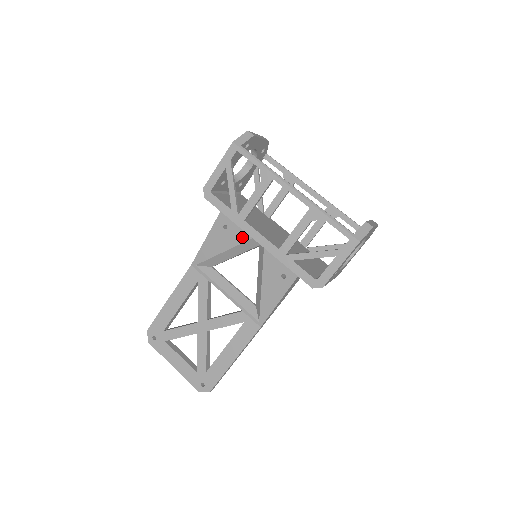
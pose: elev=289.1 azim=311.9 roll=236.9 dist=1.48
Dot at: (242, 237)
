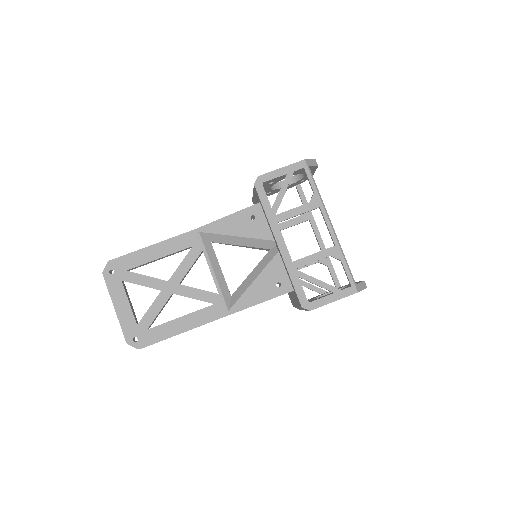
Dot at: (263, 234)
